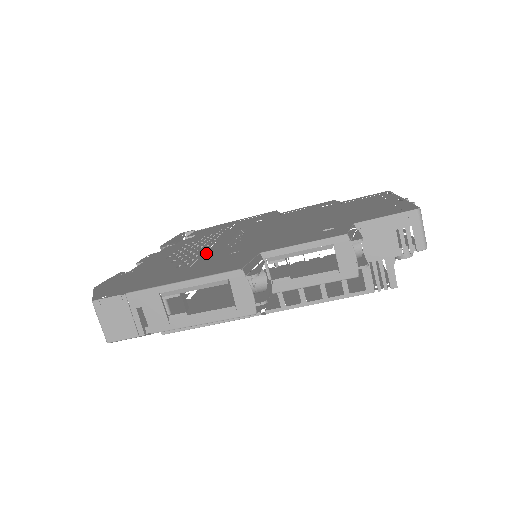
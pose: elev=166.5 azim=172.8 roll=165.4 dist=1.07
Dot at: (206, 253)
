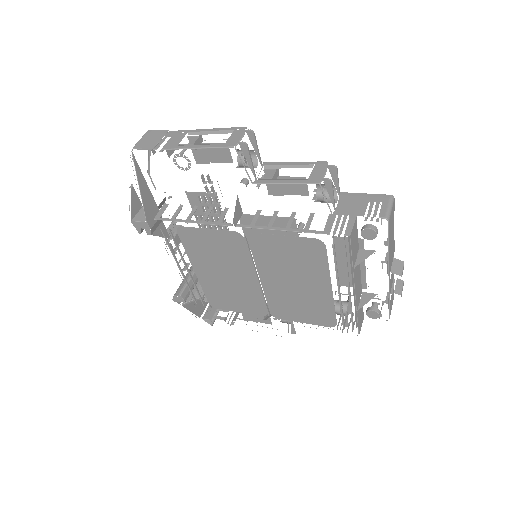
Dot at: occluded
